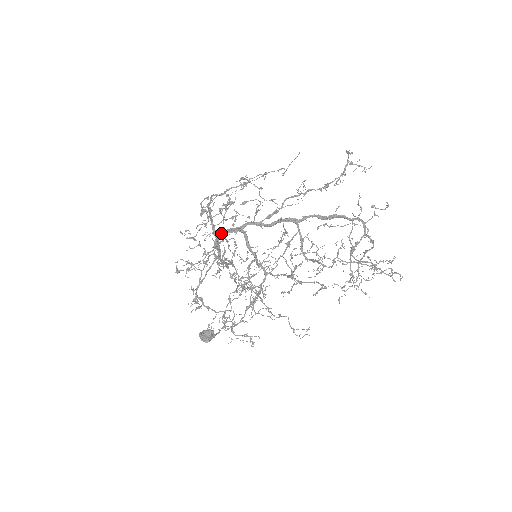
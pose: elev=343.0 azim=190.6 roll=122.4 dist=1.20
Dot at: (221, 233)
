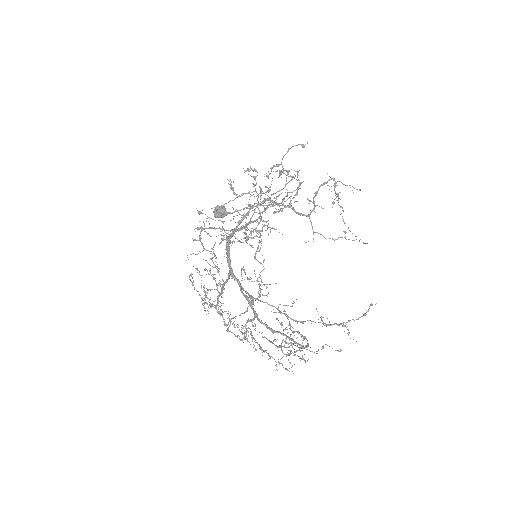
Dot at: (229, 246)
